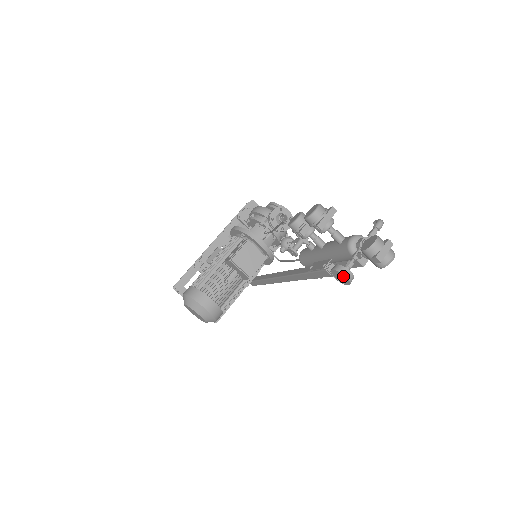
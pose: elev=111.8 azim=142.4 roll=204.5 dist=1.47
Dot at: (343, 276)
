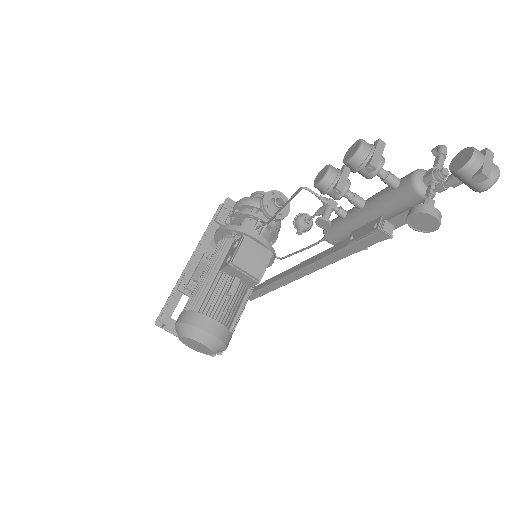
Dot at: (429, 218)
